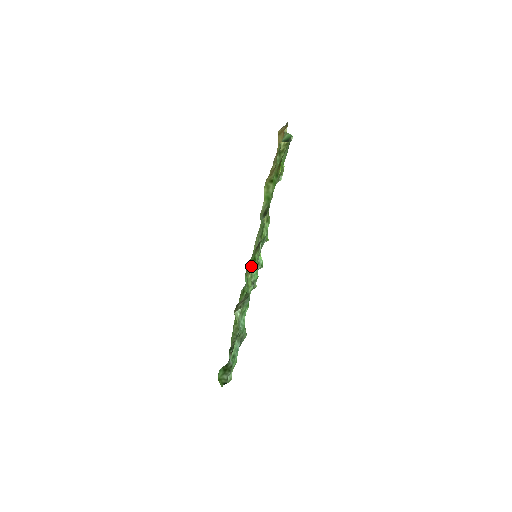
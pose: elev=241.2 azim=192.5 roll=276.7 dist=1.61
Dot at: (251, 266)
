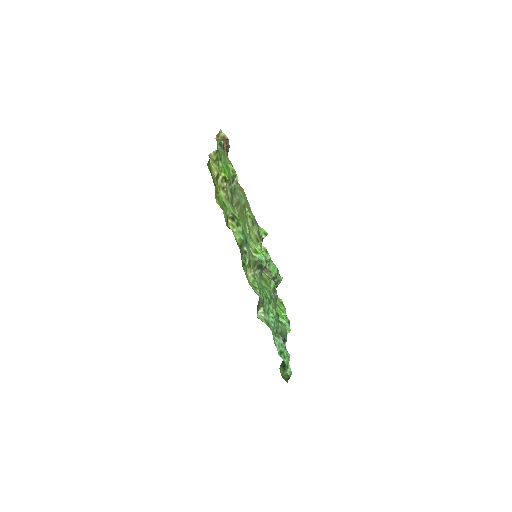
Dot at: (245, 271)
